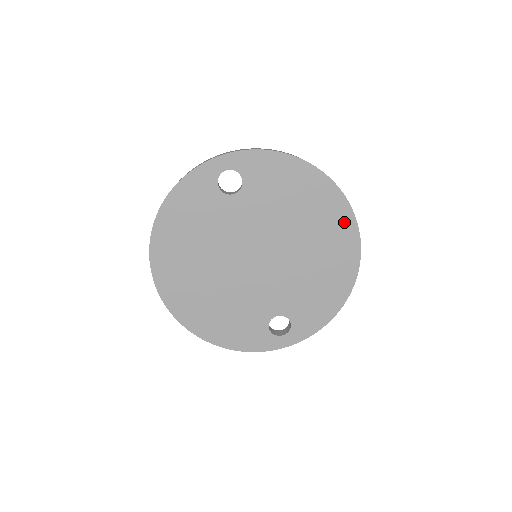
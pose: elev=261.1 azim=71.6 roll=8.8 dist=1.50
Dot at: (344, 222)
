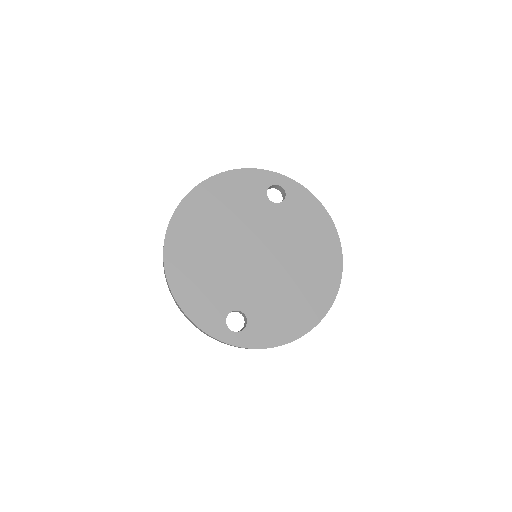
Dot at: (332, 276)
